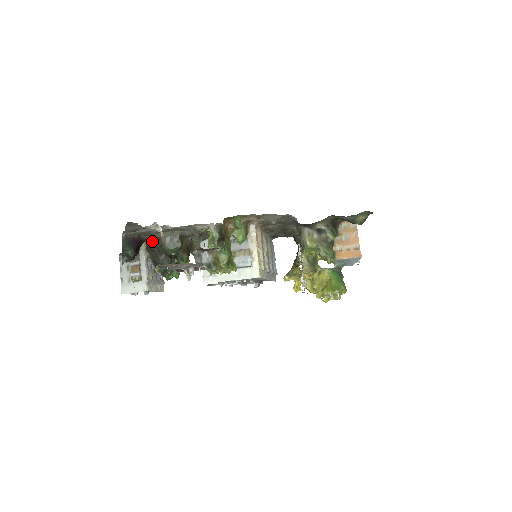
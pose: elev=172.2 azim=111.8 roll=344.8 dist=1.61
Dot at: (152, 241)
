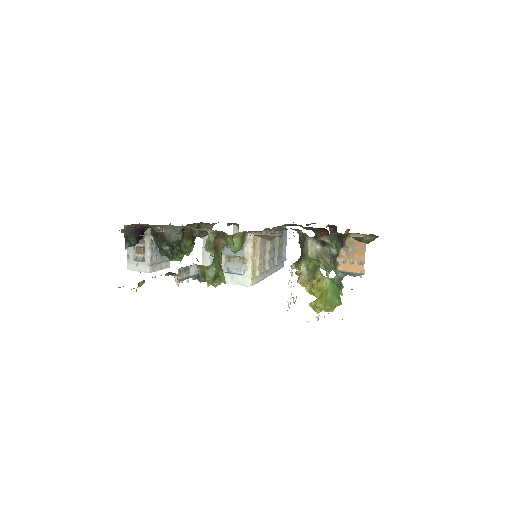
Dot at: (155, 229)
